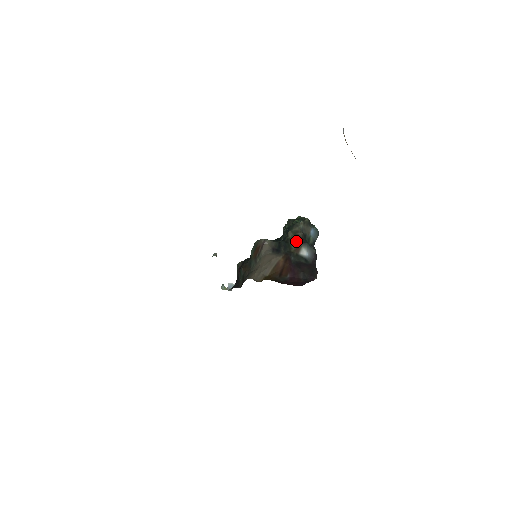
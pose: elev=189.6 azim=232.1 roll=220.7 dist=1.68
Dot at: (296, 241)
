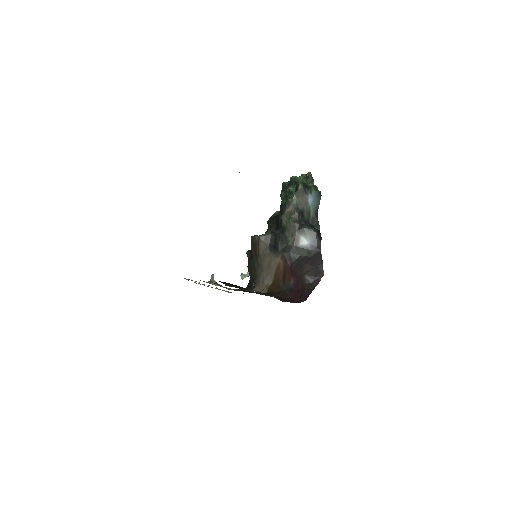
Dot at: (292, 229)
